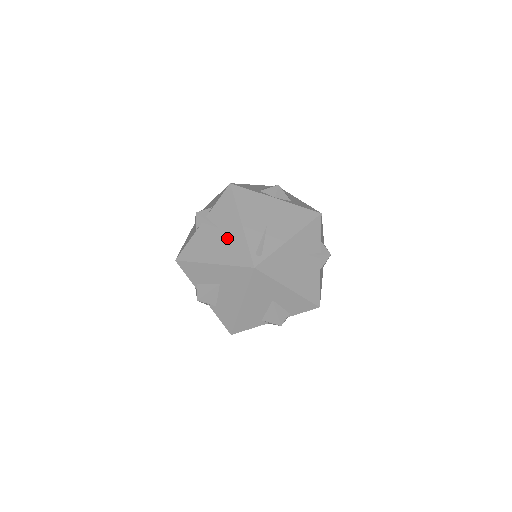
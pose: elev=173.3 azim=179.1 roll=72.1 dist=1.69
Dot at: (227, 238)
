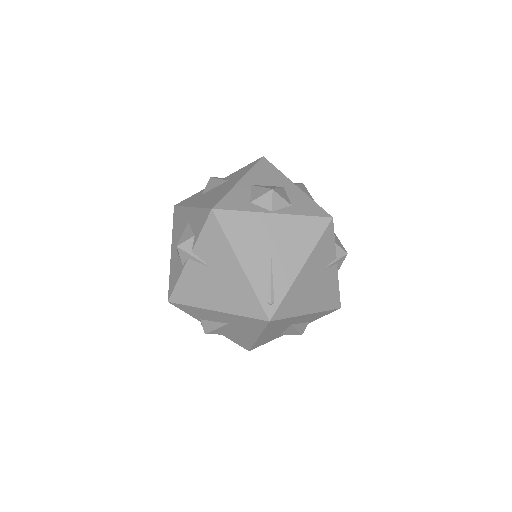
Dot at: (226, 282)
